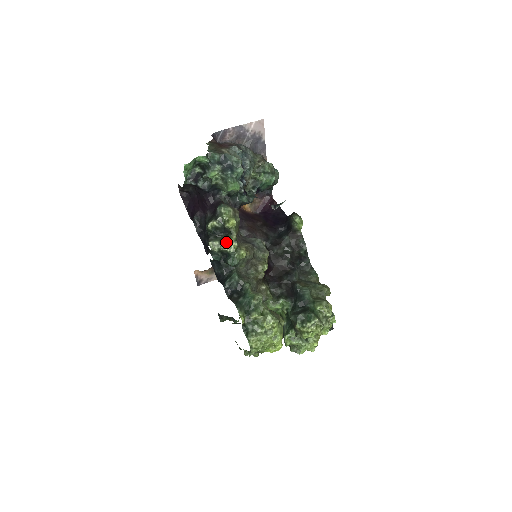
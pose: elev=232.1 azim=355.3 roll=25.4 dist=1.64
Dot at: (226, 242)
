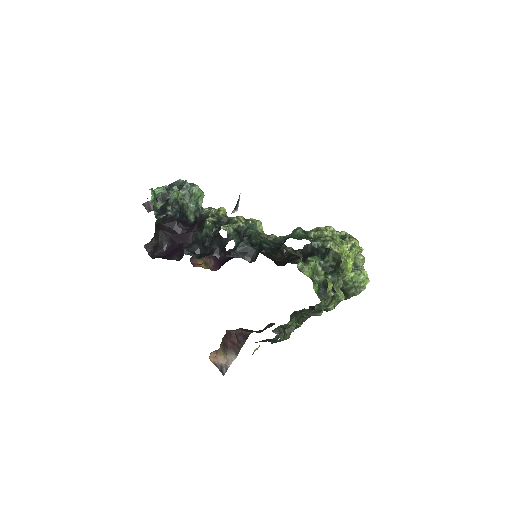
Dot at: (233, 222)
